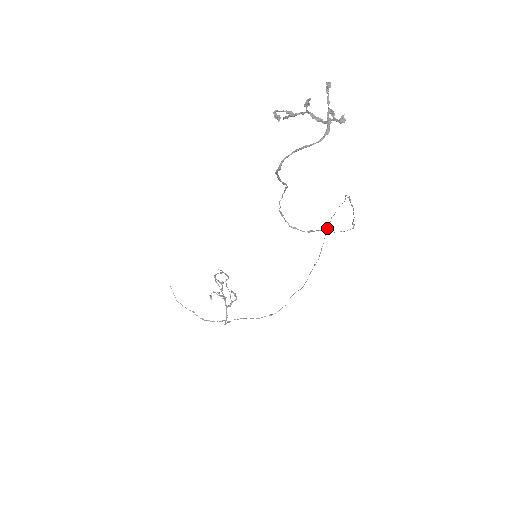
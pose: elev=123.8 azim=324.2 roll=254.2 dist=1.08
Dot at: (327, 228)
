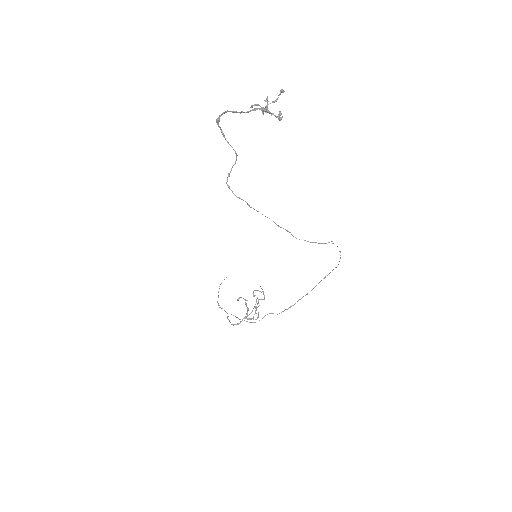
Dot at: (324, 277)
